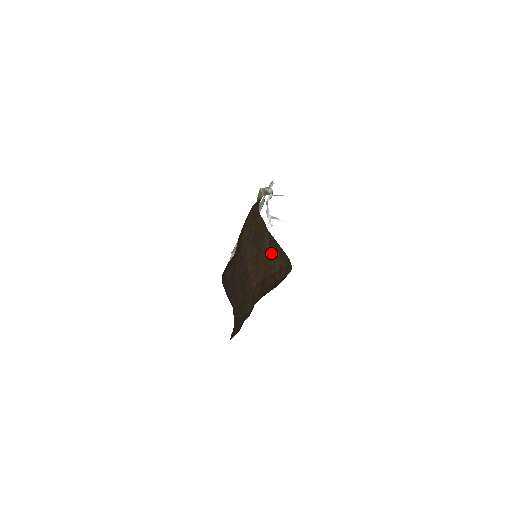
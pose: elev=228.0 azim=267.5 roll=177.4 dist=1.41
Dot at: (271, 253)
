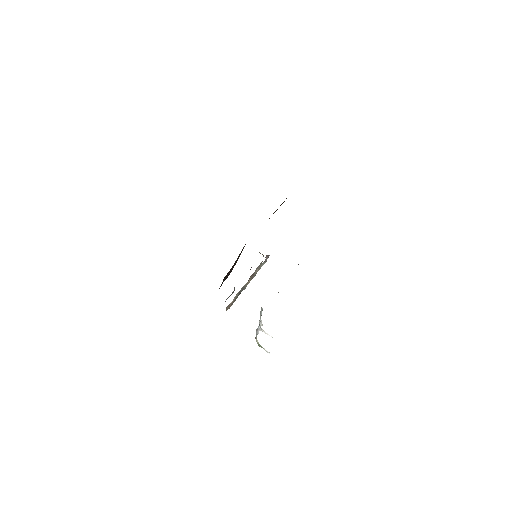
Dot at: occluded
